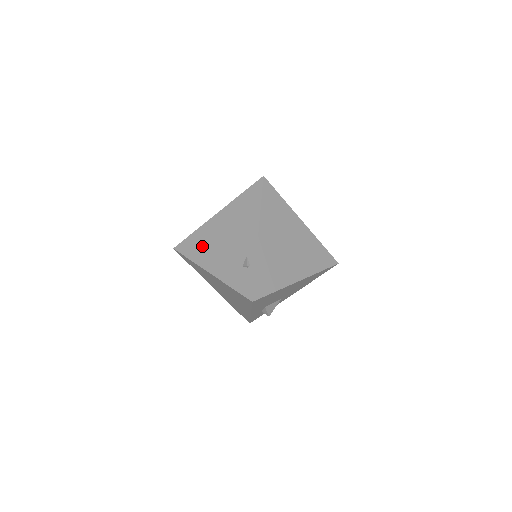
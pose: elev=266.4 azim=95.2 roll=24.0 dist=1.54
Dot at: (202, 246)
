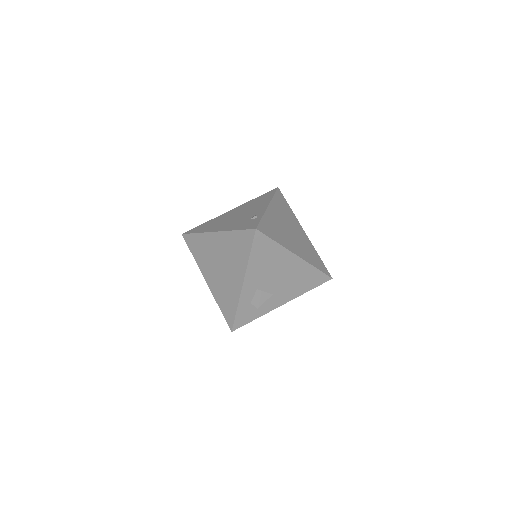
Dot at: (212, 224)
